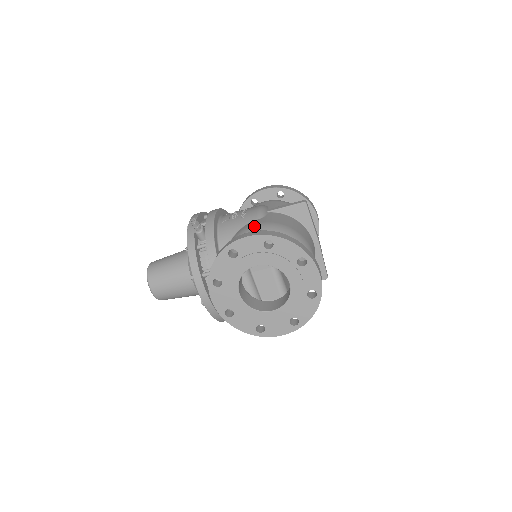
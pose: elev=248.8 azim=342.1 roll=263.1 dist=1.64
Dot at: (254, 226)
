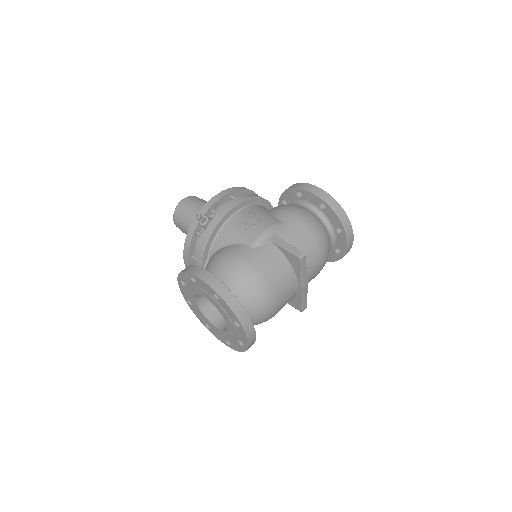
Dot at: (236, 257)
